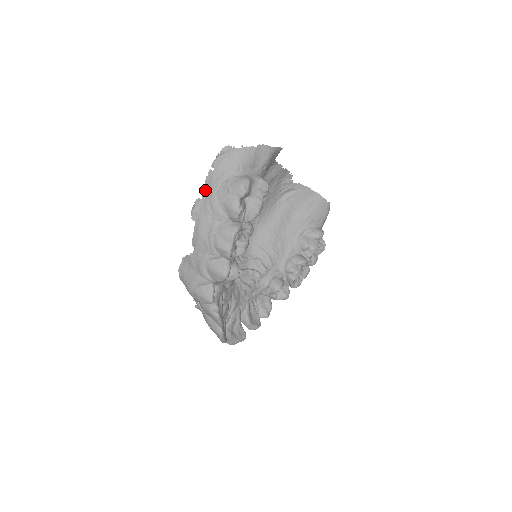
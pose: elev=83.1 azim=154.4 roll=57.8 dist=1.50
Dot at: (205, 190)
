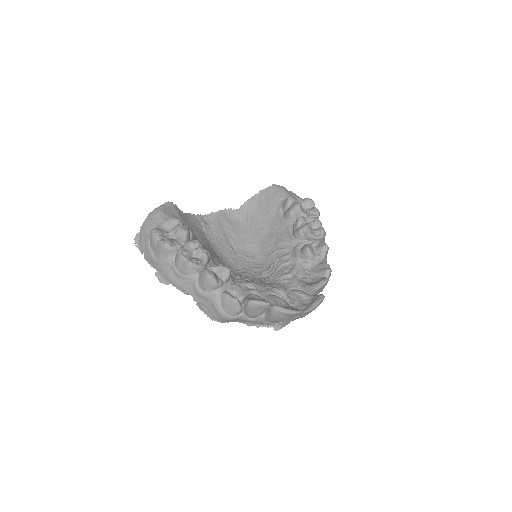
Dot at: (153, 266)
